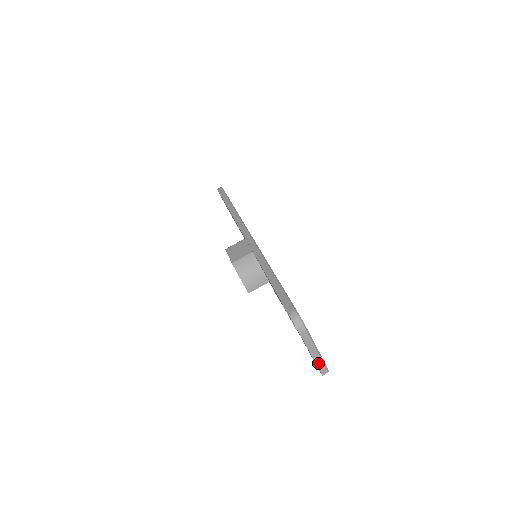
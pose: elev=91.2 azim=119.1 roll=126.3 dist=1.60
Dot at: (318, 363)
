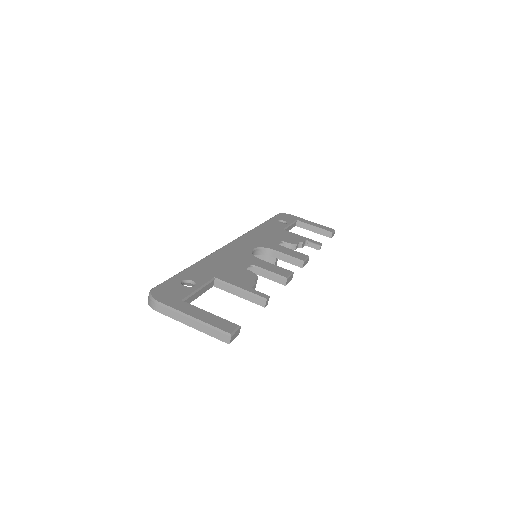
Dot at: (207, 332)
